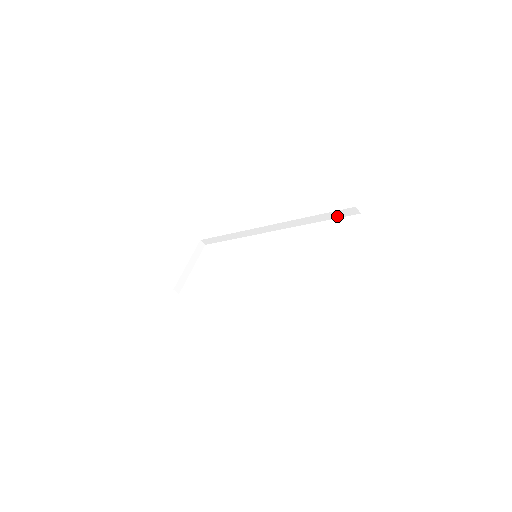
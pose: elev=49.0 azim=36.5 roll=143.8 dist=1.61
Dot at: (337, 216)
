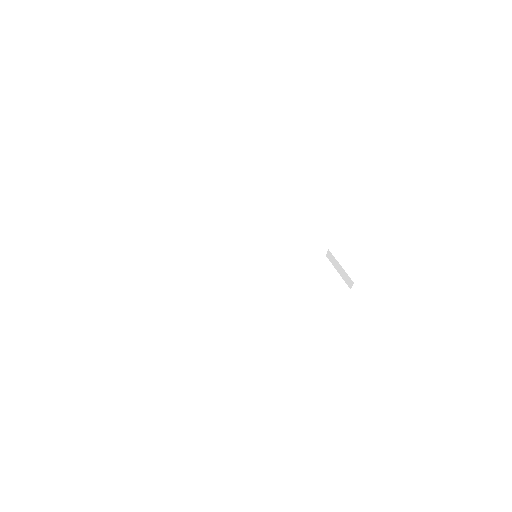
Dot at: (310, 251)
